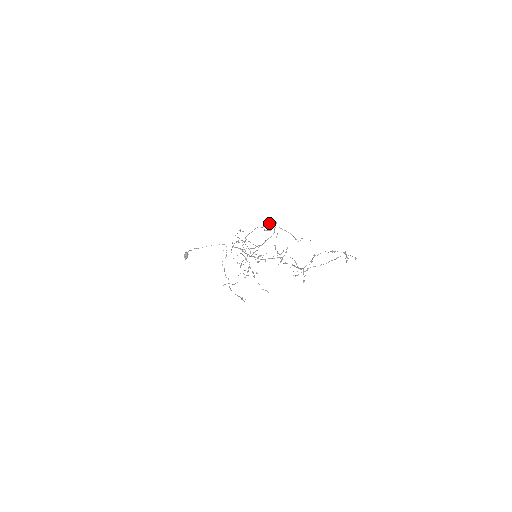
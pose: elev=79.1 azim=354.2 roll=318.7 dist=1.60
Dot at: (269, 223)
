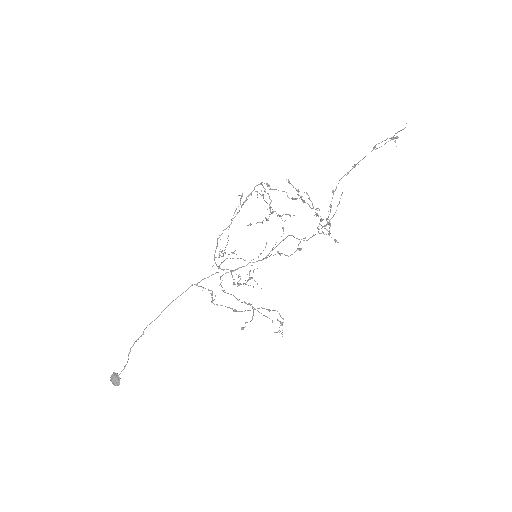
Dot at: (246, 199)
